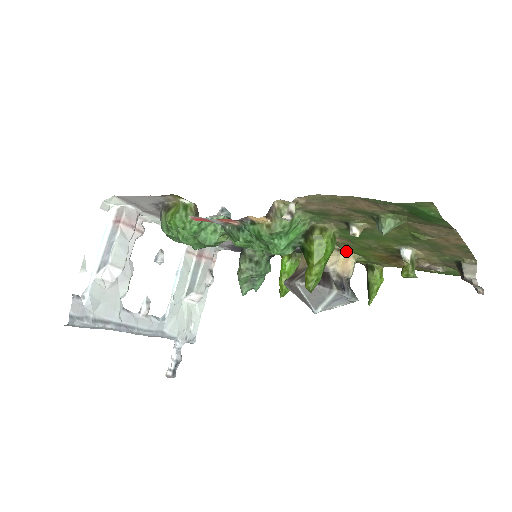
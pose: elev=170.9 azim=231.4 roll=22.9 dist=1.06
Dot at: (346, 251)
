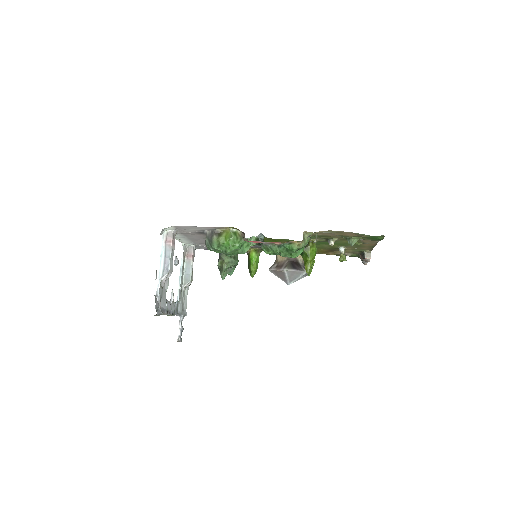
Dot at: occluded
